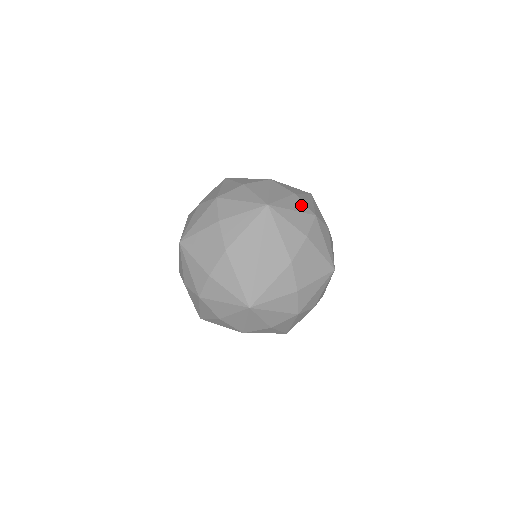
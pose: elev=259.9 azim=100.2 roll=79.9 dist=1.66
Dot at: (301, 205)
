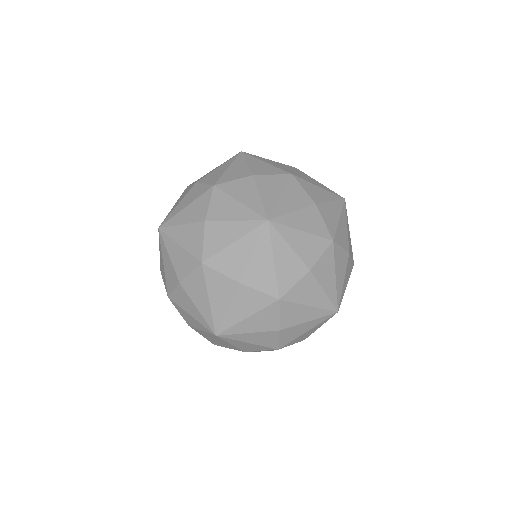
Dot at: (318, 223)
